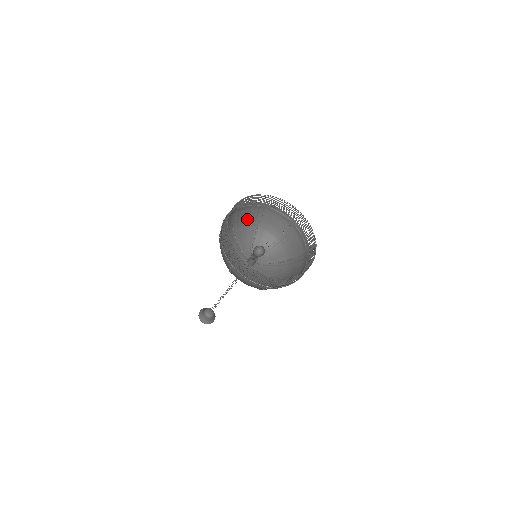
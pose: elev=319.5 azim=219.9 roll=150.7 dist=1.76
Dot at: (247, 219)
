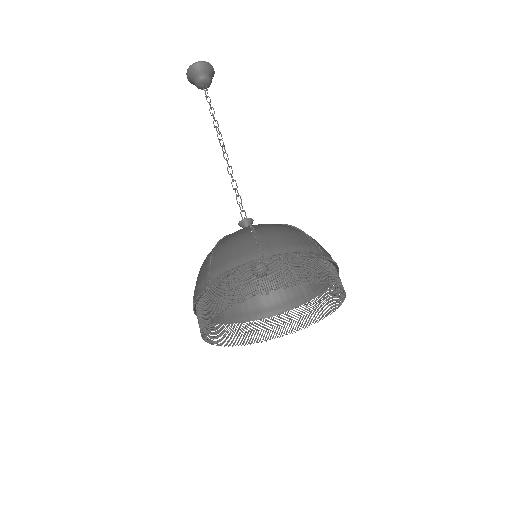
Dot at: (287, 232)
